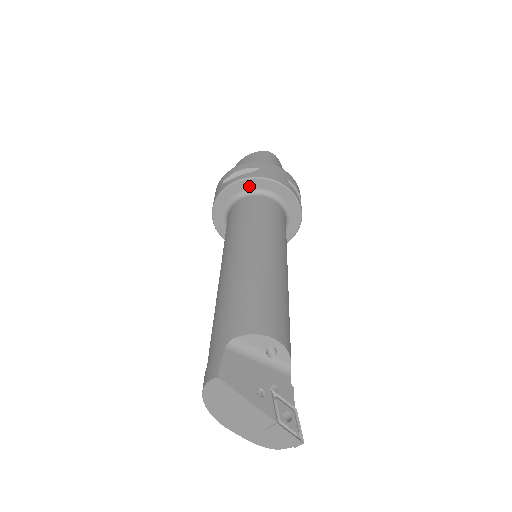
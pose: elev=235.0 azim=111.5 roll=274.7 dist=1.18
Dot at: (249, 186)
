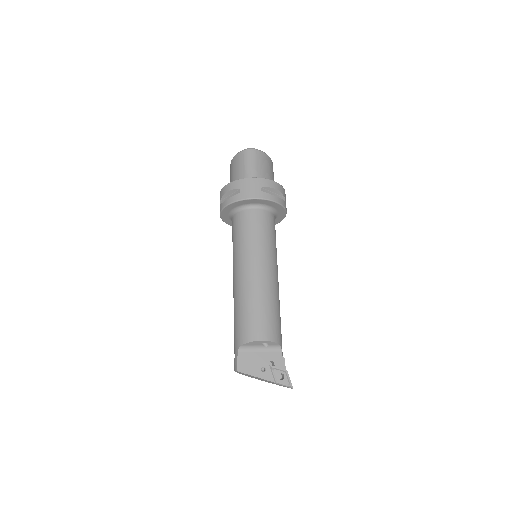
Dot at: (236, 205)
